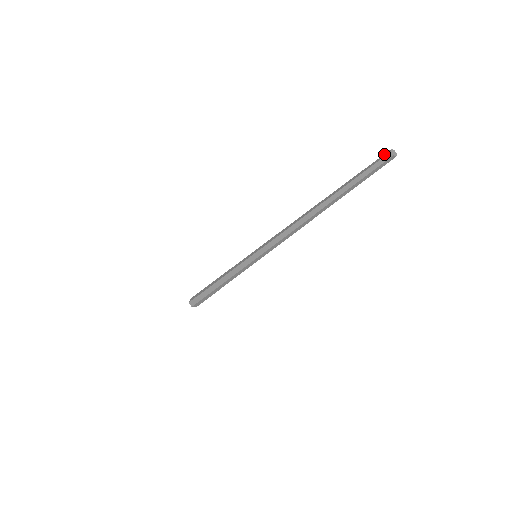
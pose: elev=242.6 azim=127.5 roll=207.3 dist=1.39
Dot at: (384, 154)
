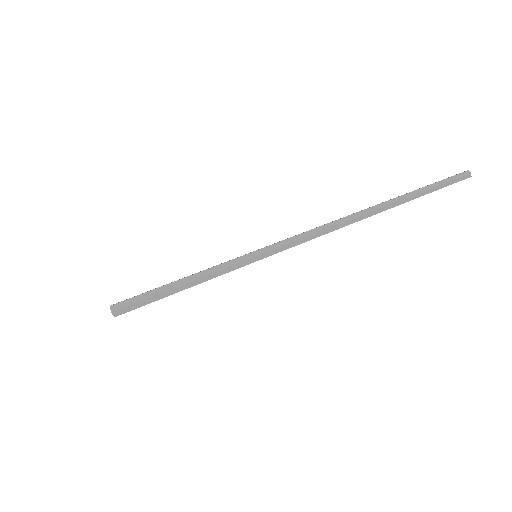
Dot at: (461, 173)
